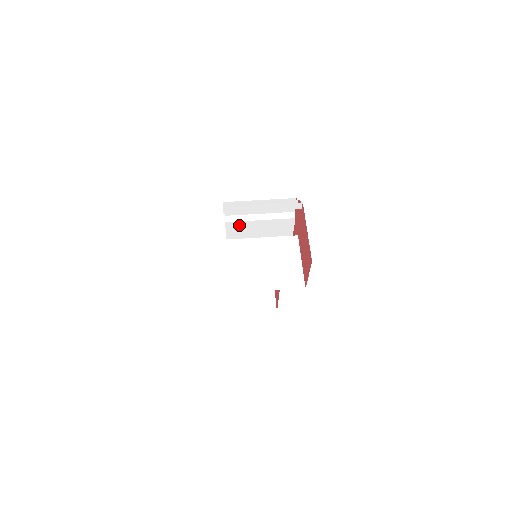
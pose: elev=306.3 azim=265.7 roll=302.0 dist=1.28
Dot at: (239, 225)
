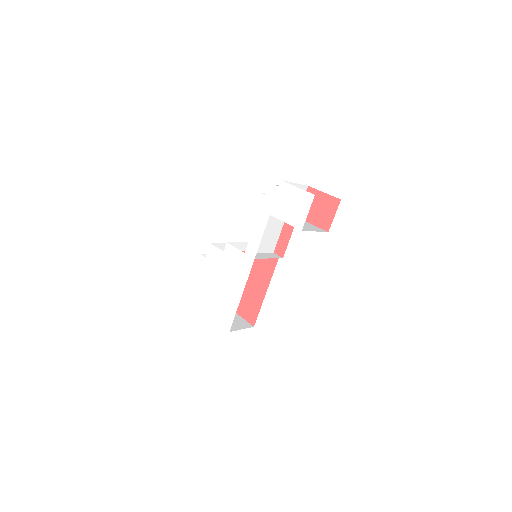
Dot at: occluded
